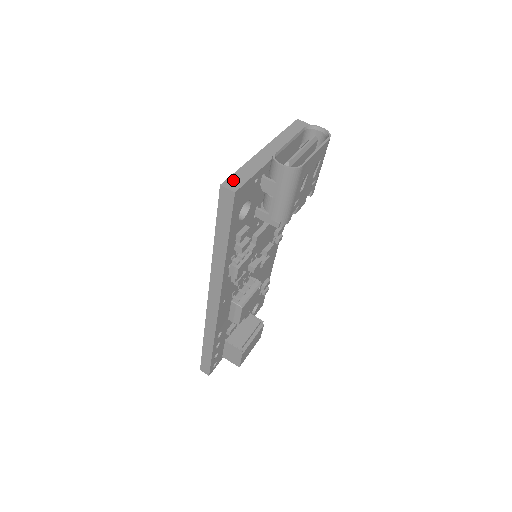
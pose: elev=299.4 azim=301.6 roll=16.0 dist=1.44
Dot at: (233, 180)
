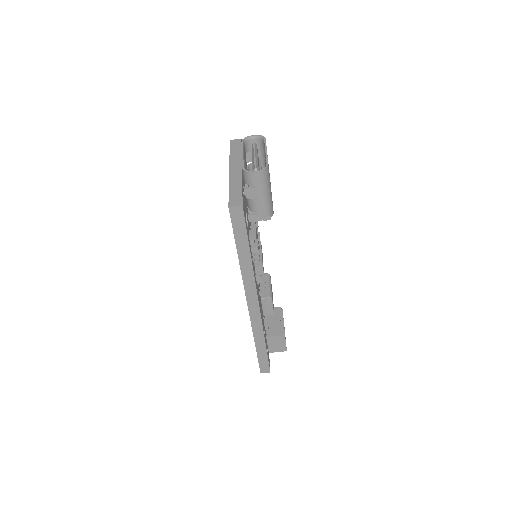
Dot at: (233, 199)
